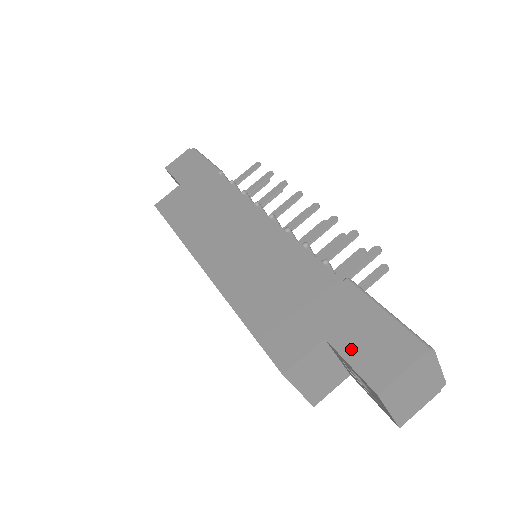
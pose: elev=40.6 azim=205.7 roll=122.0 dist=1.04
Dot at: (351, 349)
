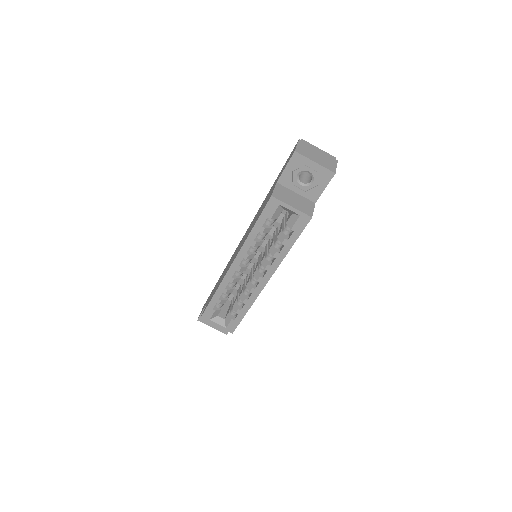
Dot at: occluded
